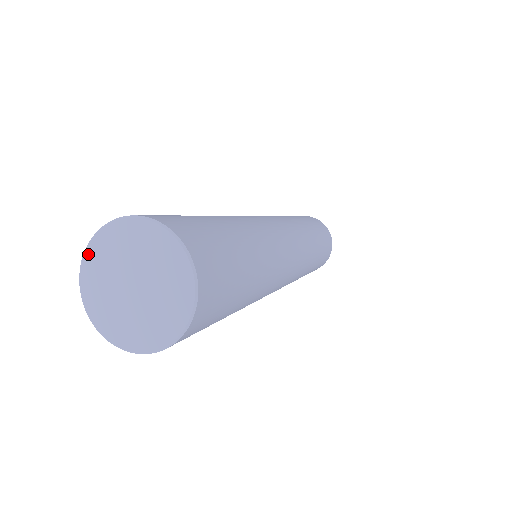
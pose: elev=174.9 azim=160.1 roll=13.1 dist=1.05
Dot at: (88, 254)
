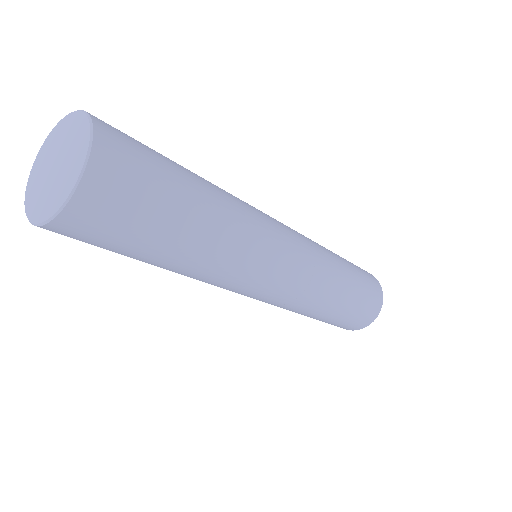
Dot at: (54, 130)
